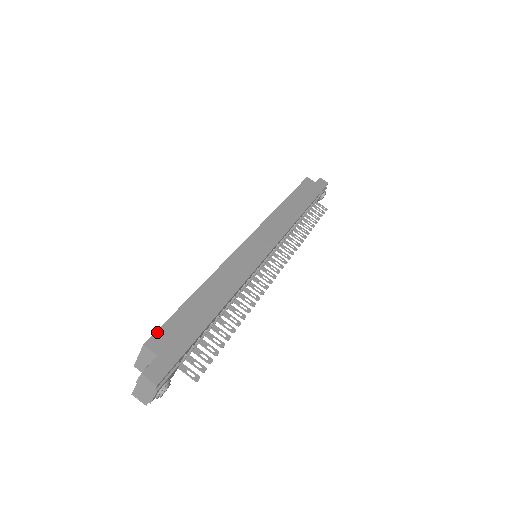
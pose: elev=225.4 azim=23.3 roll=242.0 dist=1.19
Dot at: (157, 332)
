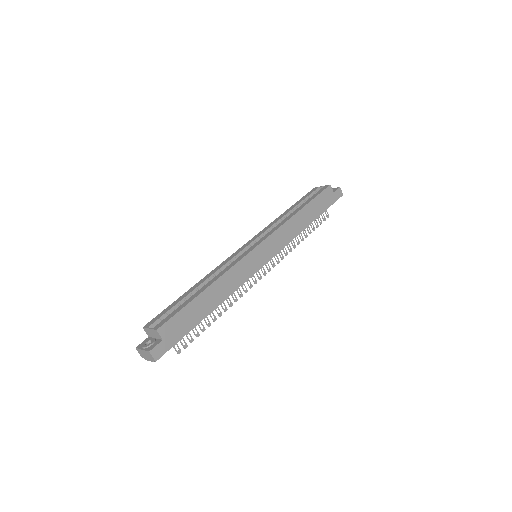
Dot at: (168, 321)
